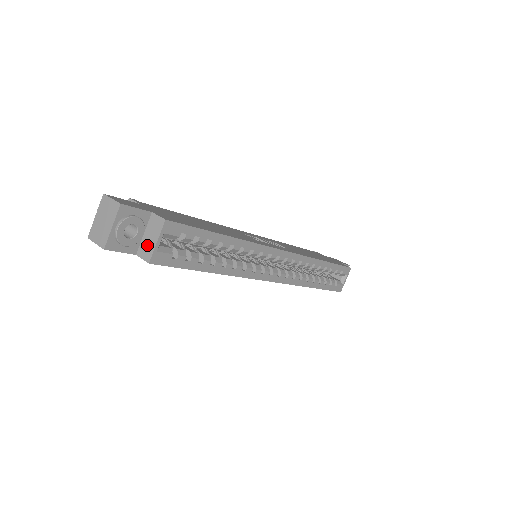
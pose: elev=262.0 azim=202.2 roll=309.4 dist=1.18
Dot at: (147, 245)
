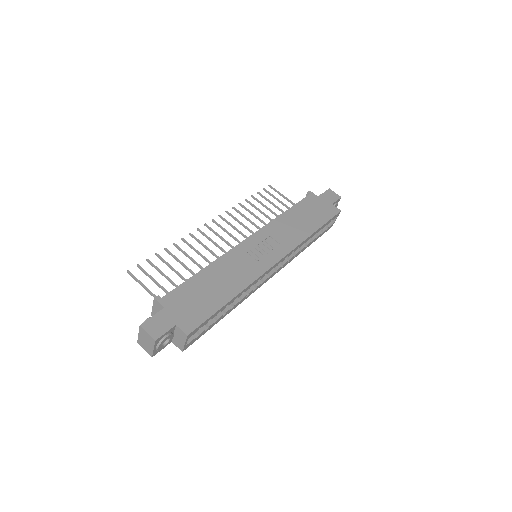
Dot at: (178, 342)
